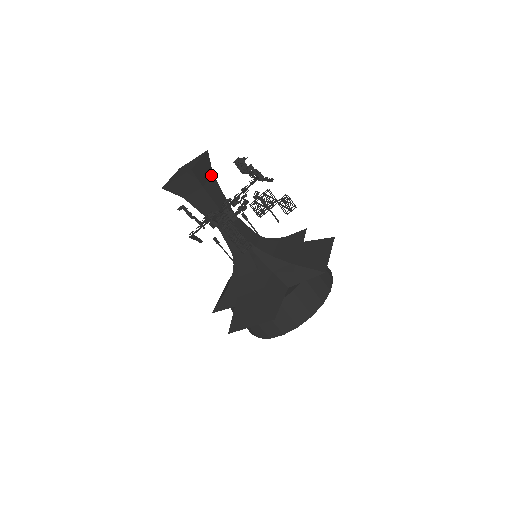
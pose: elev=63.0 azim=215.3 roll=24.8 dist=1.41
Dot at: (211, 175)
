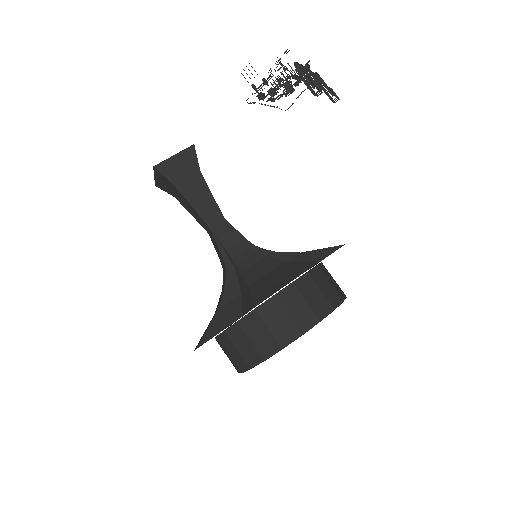
Dot at: occluded
